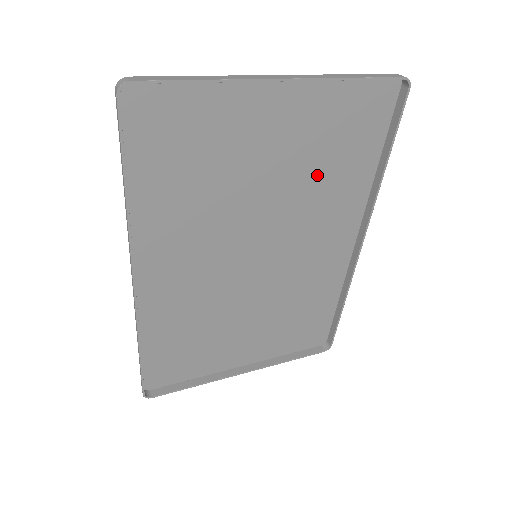
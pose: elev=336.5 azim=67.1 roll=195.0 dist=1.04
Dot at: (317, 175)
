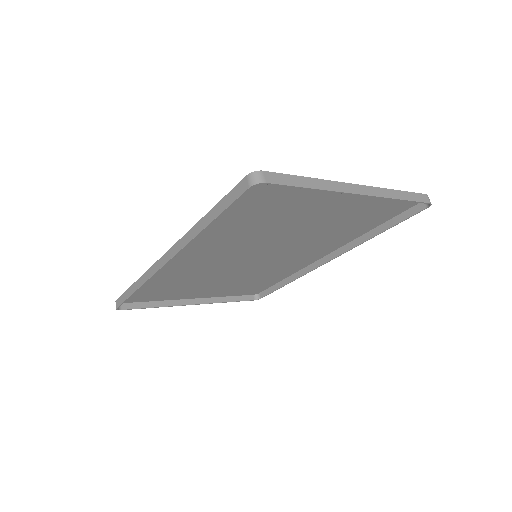
Dot at: (332, 228)
